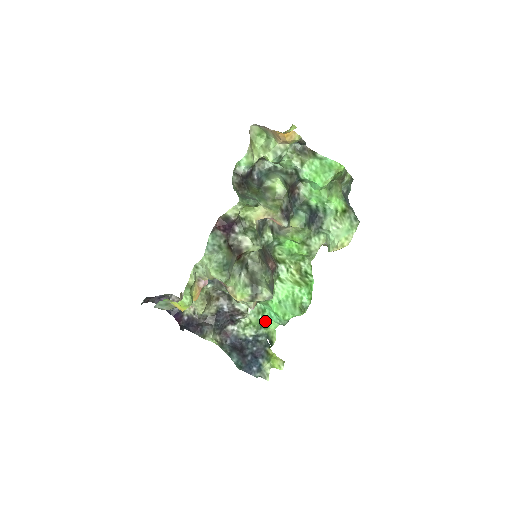
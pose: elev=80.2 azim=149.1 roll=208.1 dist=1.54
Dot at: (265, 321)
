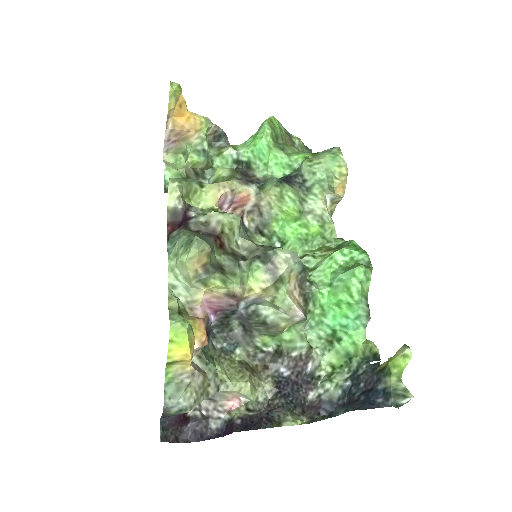
Dot at: (345, 342)
